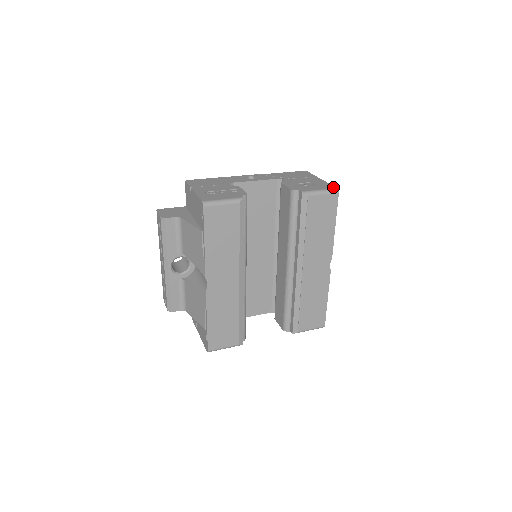
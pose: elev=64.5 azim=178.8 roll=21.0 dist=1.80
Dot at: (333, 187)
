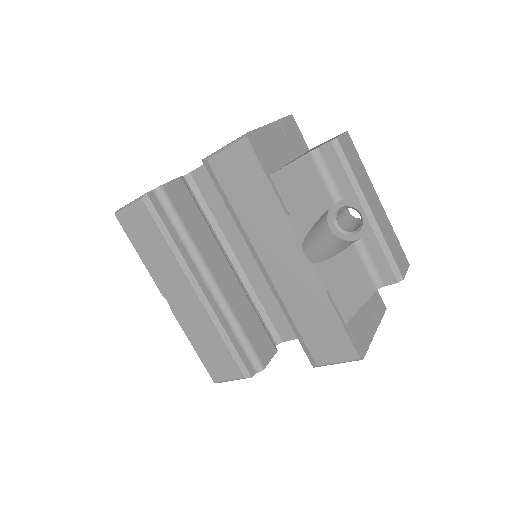
Dot at: (246, 133)
